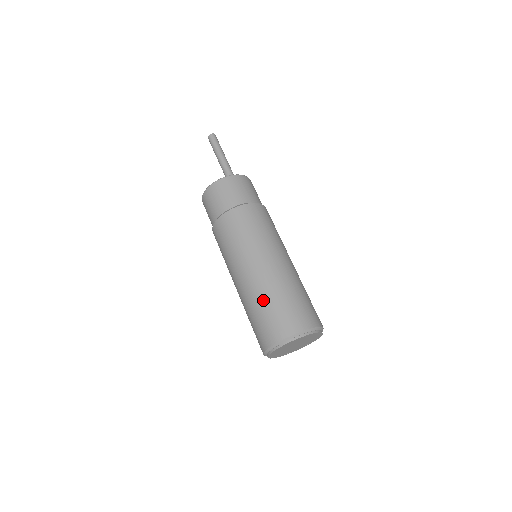
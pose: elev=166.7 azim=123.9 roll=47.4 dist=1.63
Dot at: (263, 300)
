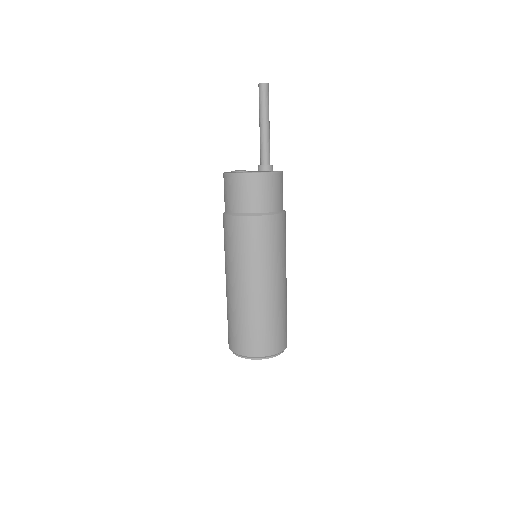
Dot at: (236, 316)
